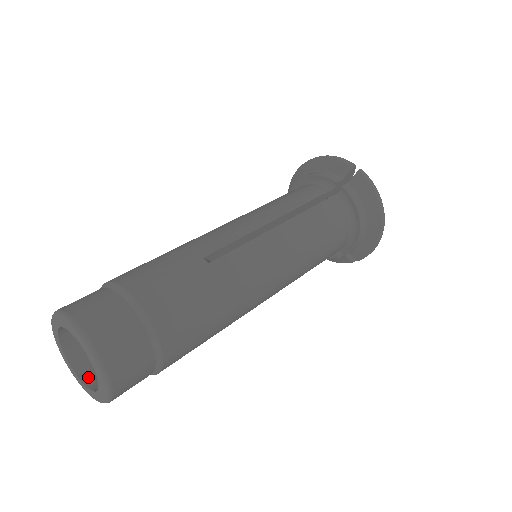
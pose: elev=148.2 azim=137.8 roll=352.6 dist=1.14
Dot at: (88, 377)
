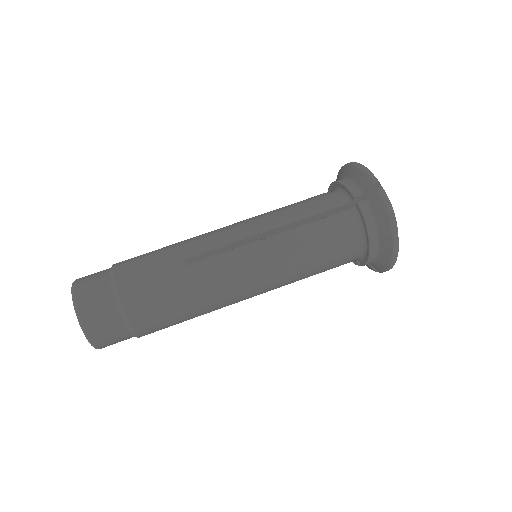
Dot at: occluded
